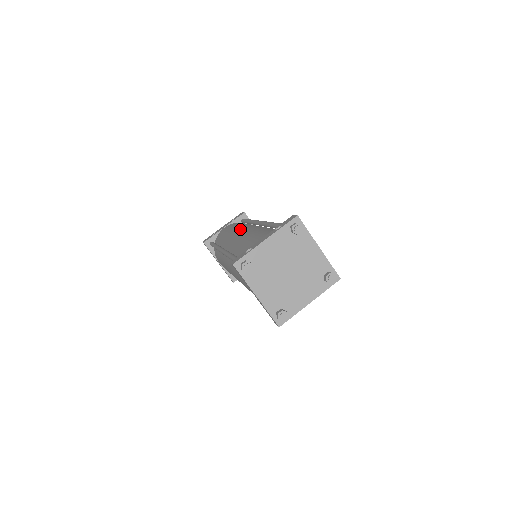
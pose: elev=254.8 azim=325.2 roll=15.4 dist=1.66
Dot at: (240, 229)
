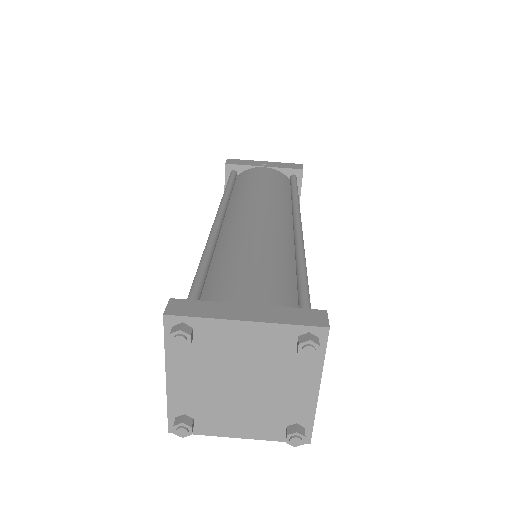
Dot at: occluded
